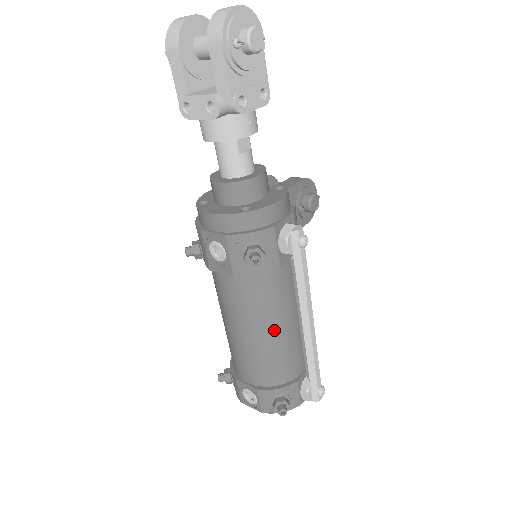
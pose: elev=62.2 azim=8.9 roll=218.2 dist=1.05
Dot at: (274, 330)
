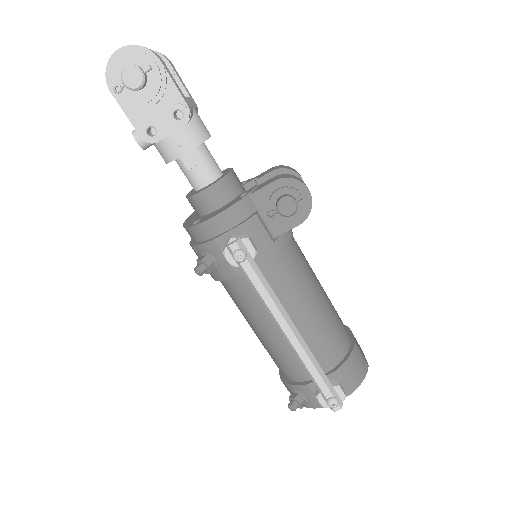
Dot at: (264, 331)
